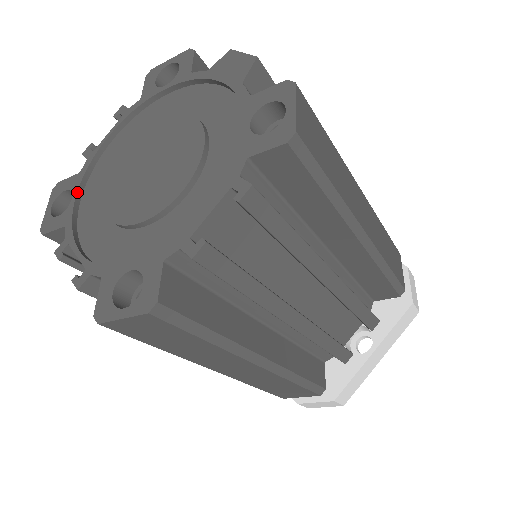
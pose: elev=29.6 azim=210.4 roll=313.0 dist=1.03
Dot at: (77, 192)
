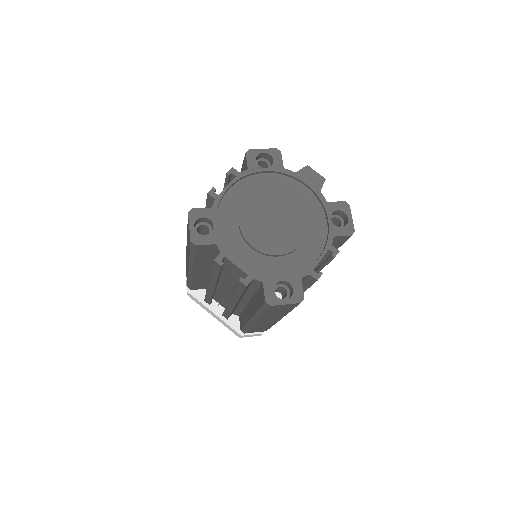
Dot at: (216, 222)
